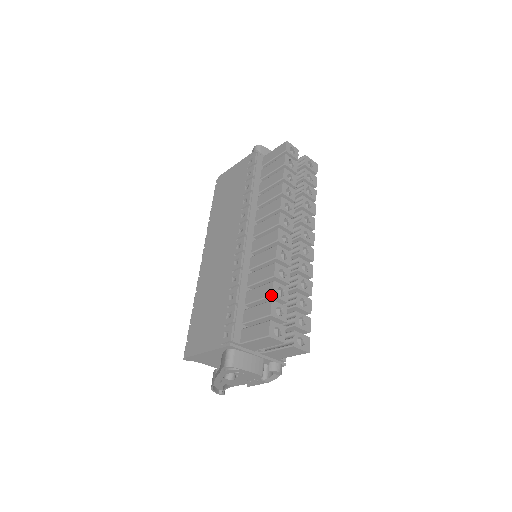
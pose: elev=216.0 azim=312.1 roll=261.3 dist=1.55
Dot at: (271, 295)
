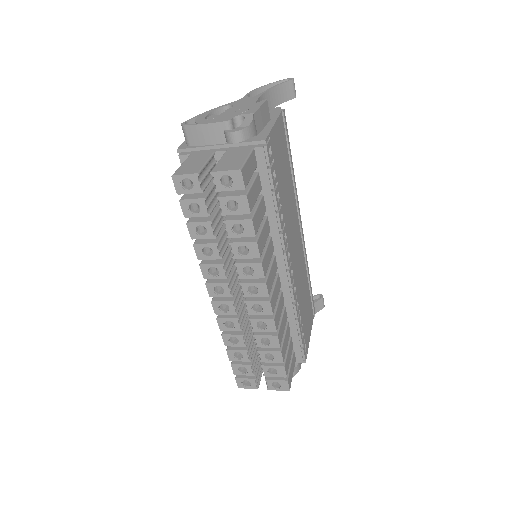
Dot at: (230, 359)
